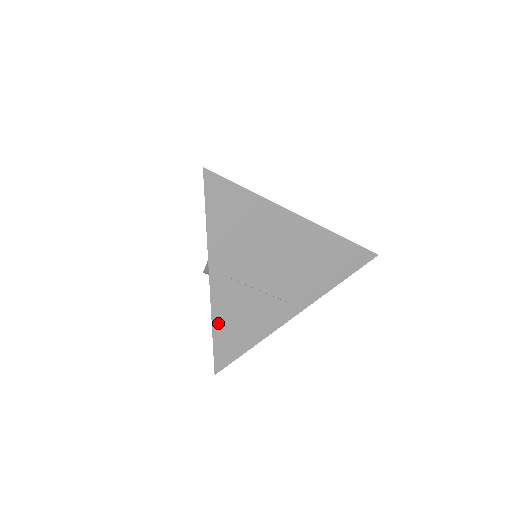
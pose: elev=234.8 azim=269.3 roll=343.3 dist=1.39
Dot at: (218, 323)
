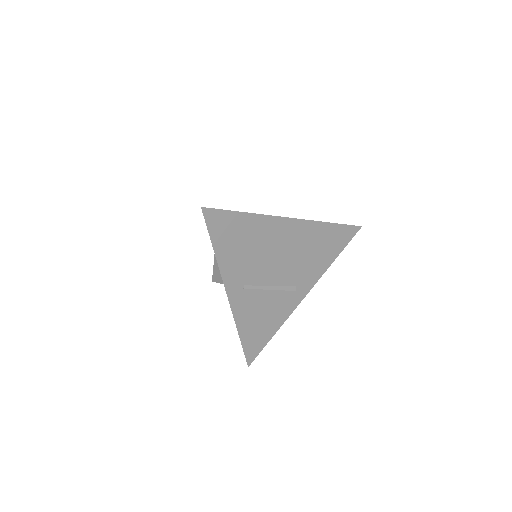
Dot at: (242, 327)
